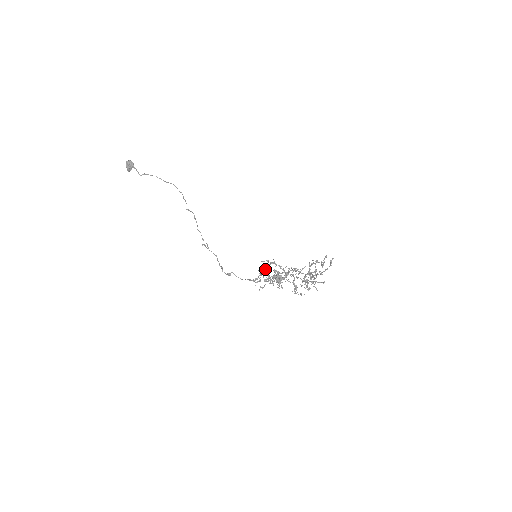
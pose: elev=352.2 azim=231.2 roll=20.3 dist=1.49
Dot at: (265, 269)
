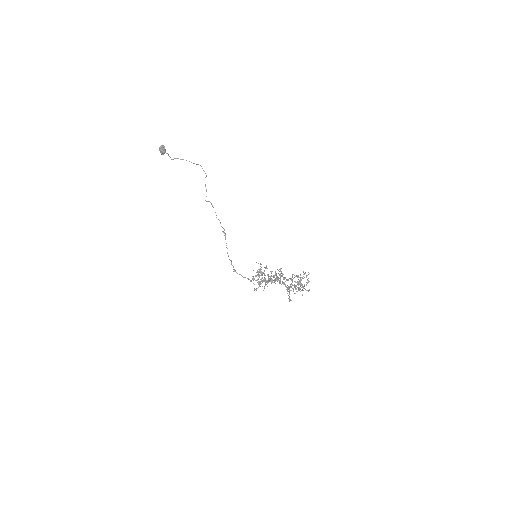
Dot at: occluded
